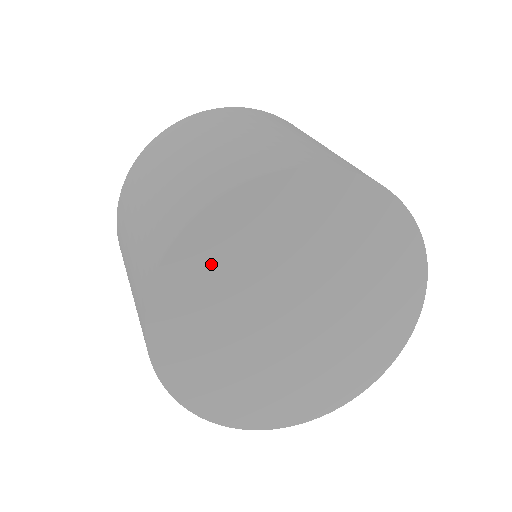
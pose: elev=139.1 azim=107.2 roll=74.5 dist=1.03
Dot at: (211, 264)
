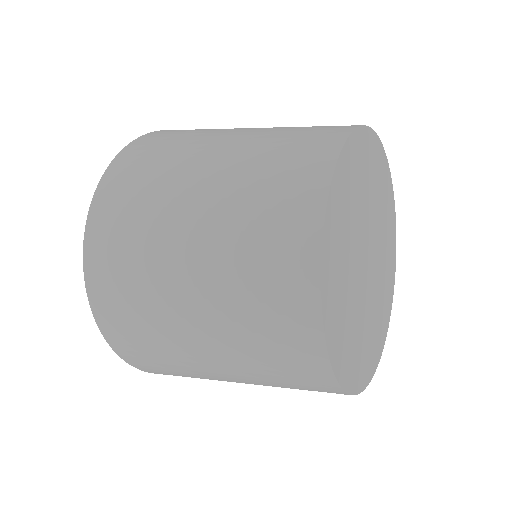
Dot at: (337, 255)
